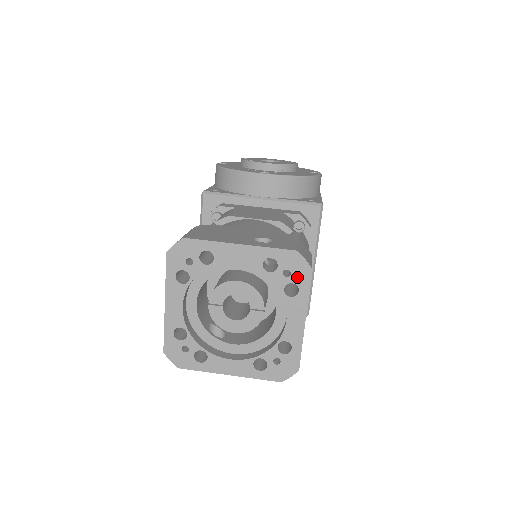
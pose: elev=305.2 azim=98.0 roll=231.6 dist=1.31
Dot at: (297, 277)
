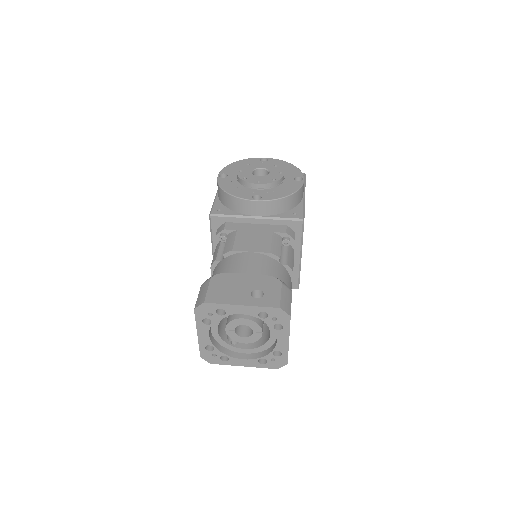
Dot at: (281, 321)
